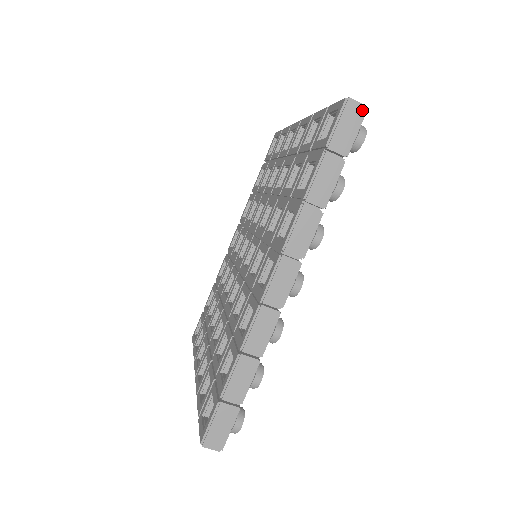
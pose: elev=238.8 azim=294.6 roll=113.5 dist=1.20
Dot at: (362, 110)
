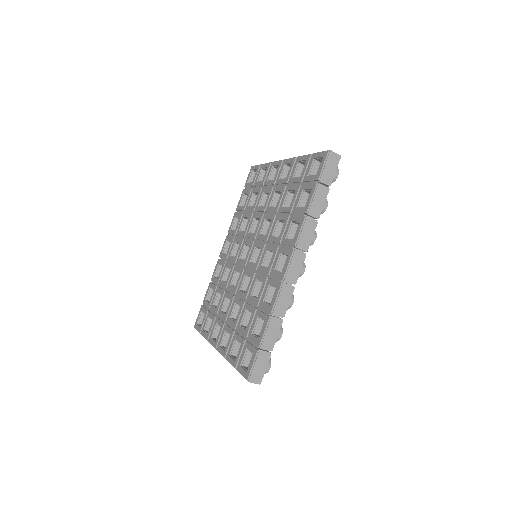
Dot at: (338, 158)
